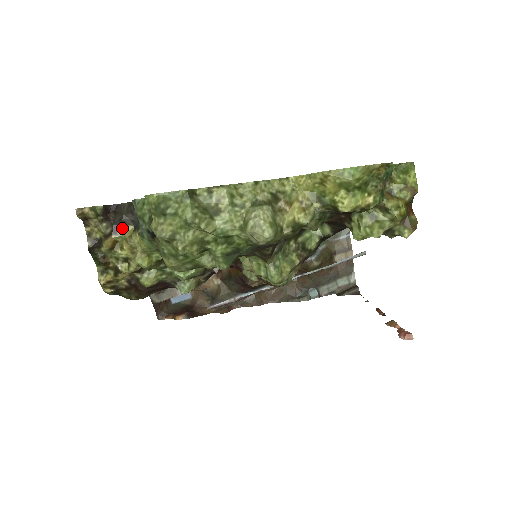
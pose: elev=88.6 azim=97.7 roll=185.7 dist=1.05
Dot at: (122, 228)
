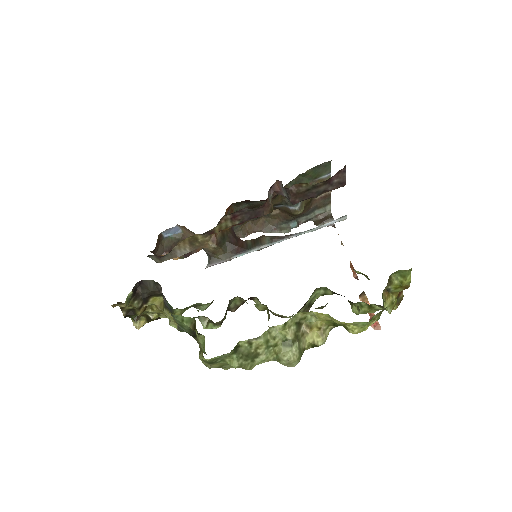
Dot at: (151, 299)
